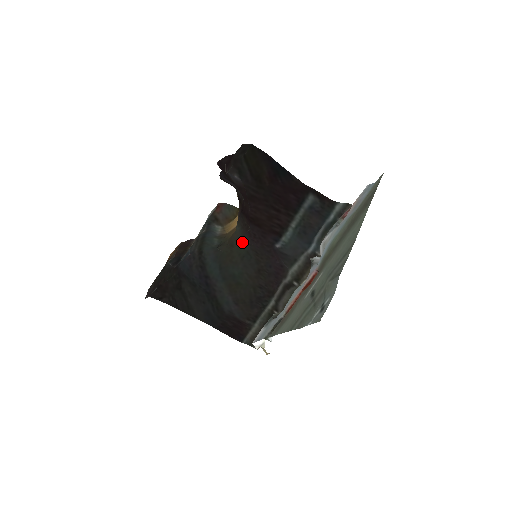
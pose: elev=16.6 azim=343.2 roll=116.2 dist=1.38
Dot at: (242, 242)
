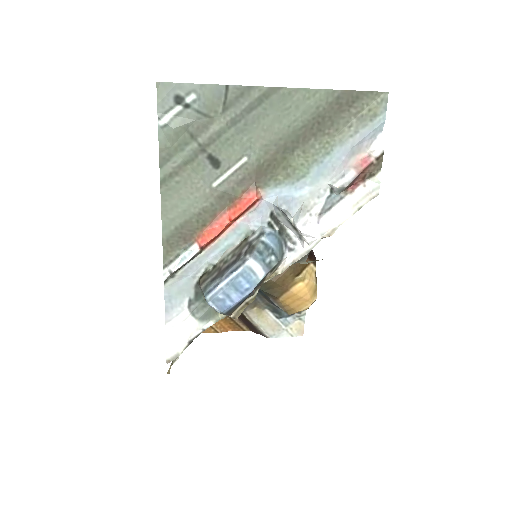
Dot at: occluded
